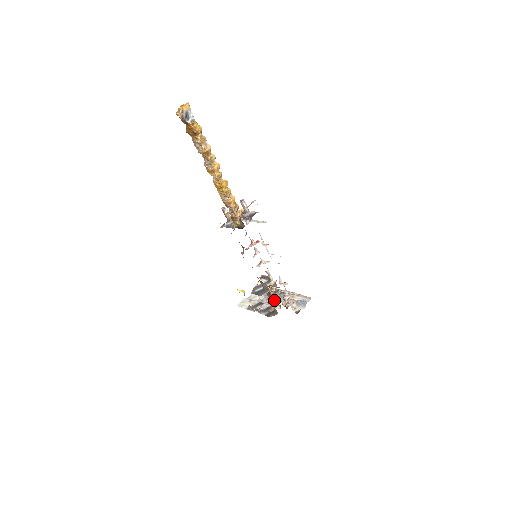
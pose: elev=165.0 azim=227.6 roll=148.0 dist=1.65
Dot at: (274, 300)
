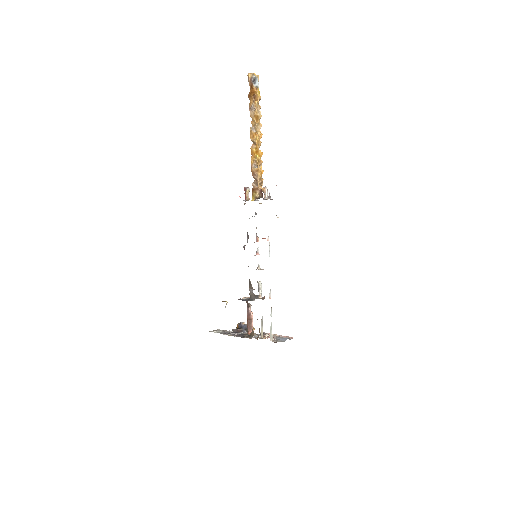
Dot at: occluded
